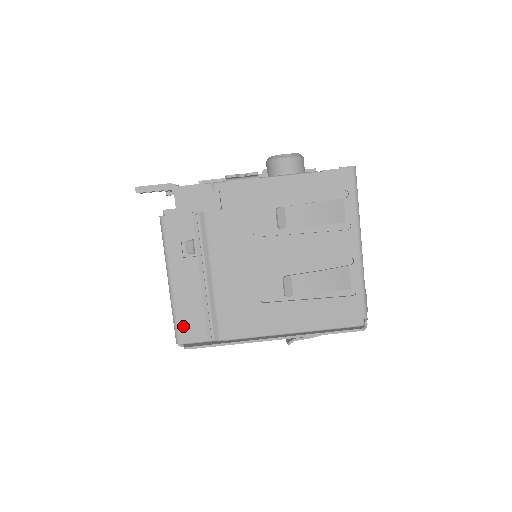
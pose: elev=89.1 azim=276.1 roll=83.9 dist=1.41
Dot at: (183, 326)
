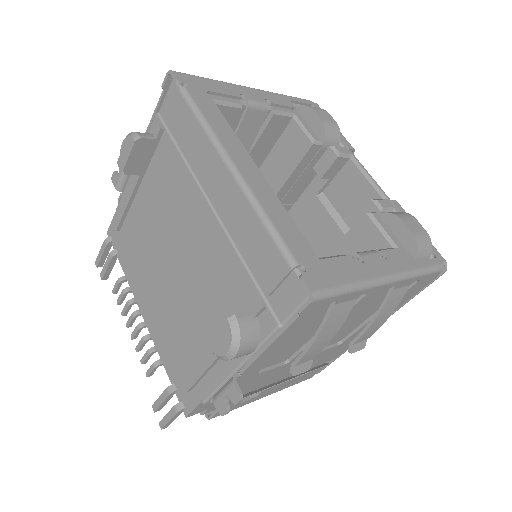
Dot at: (302, 380)
